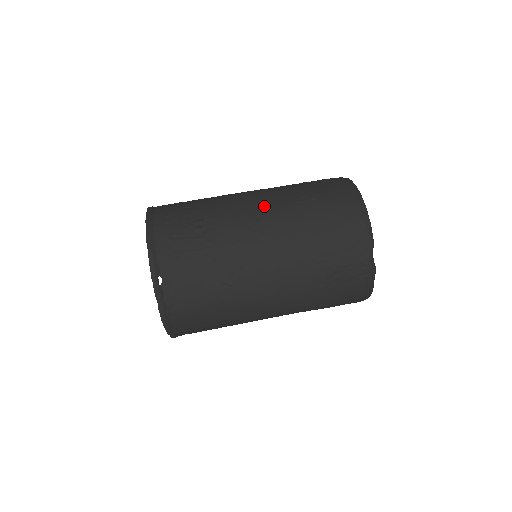
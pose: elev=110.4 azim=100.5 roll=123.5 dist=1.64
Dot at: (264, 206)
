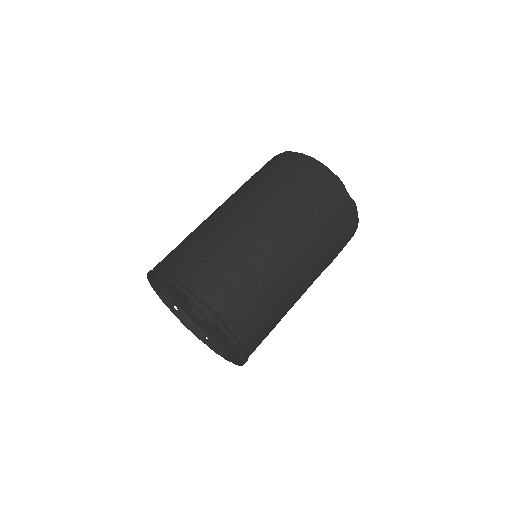
Dot at: (248, 207)
